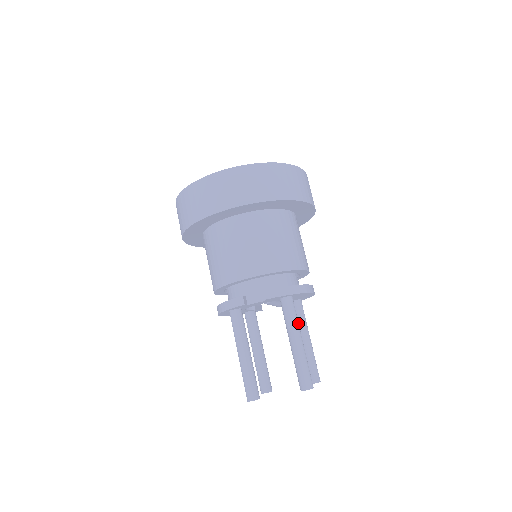
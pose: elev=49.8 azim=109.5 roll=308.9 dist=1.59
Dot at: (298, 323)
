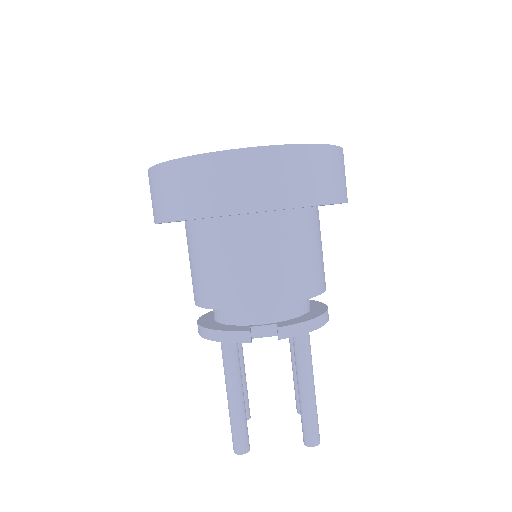
Dot at: occluded
